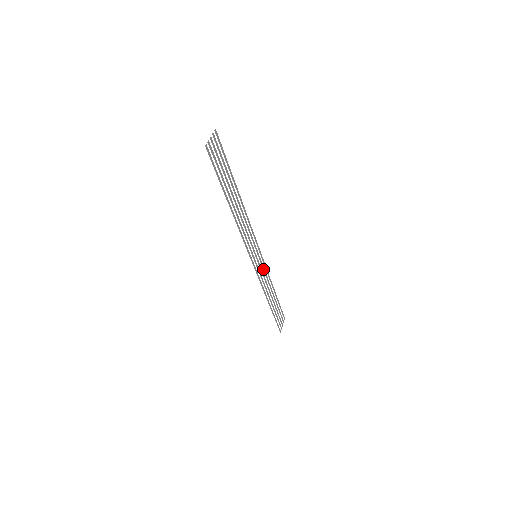
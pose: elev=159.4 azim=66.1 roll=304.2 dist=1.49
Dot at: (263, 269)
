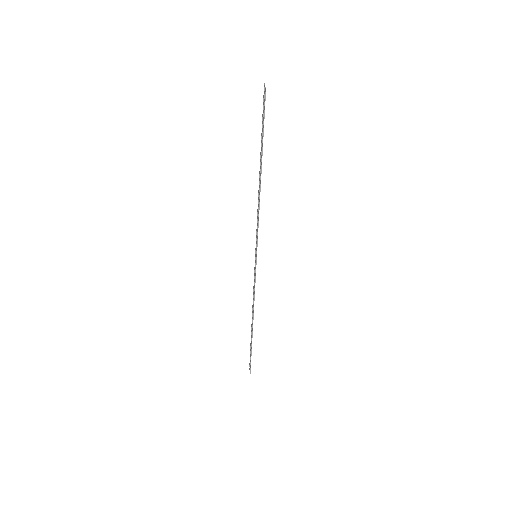
Dot at: (254, 279)
